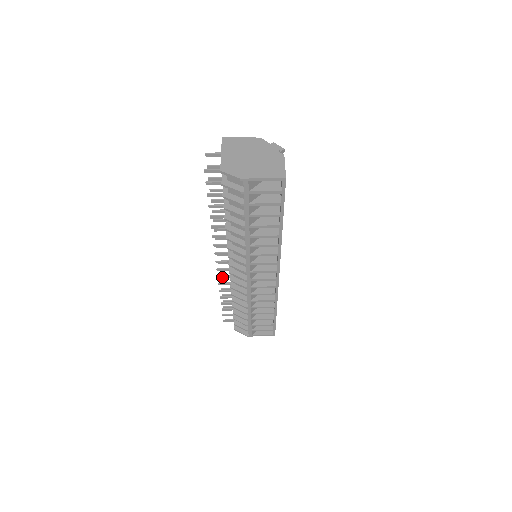
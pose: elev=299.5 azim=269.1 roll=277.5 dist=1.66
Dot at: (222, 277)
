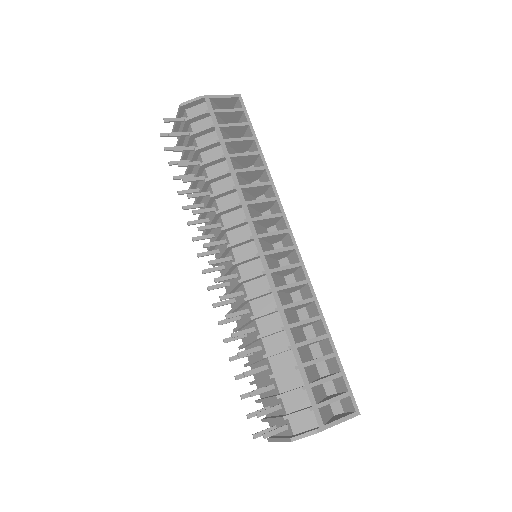
Dot at: (226, 296)
